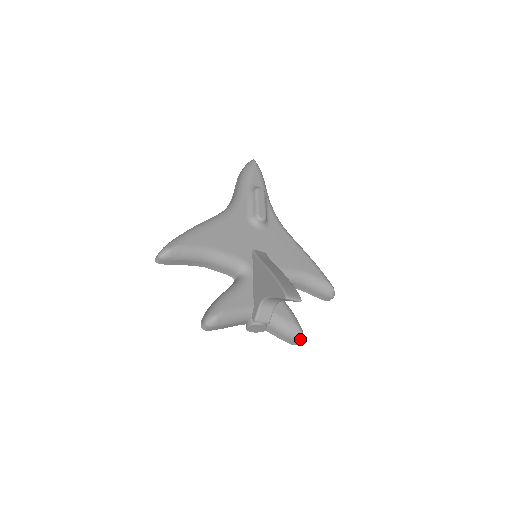
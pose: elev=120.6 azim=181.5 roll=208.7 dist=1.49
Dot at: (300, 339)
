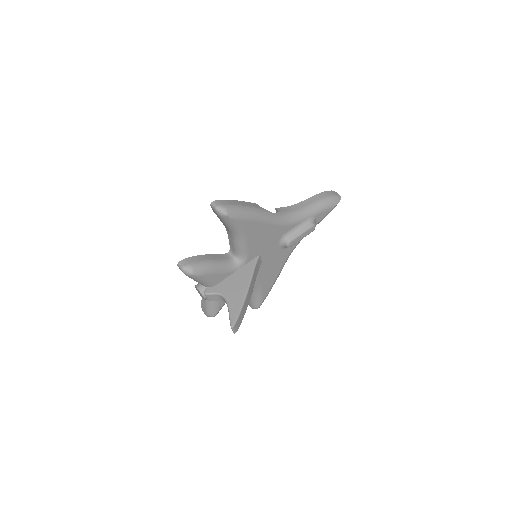
Dot at: (209, 316)
